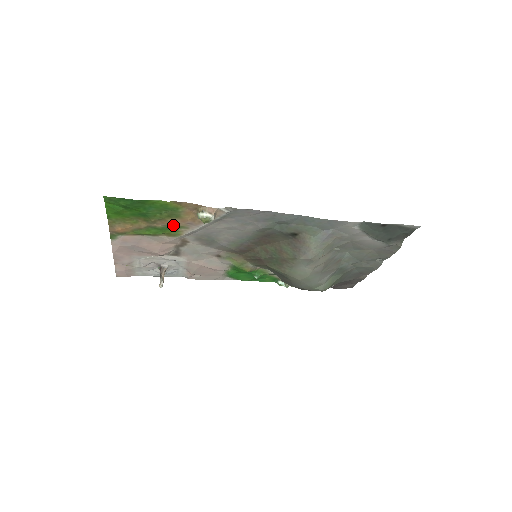
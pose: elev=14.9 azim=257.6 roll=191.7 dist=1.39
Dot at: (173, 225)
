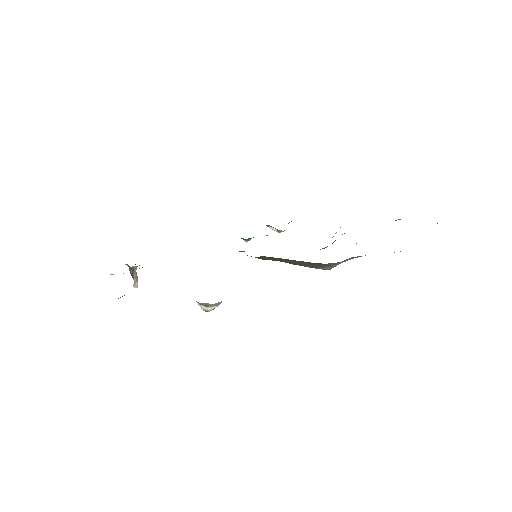
Dot at: occluded
